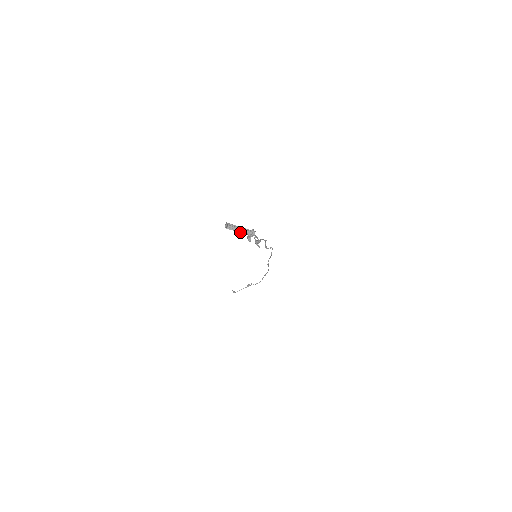
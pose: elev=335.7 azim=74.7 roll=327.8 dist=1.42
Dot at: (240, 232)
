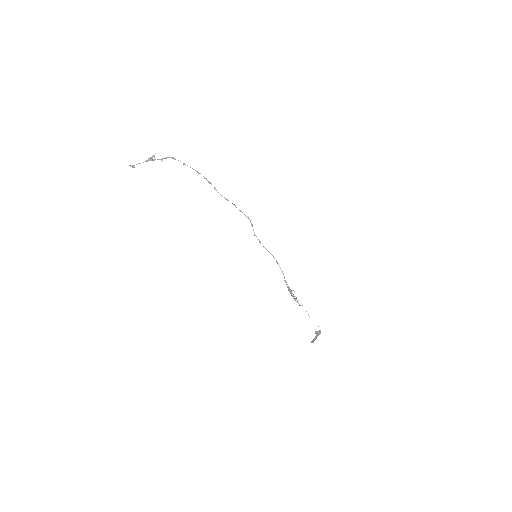
Dot at: (316, 337)
